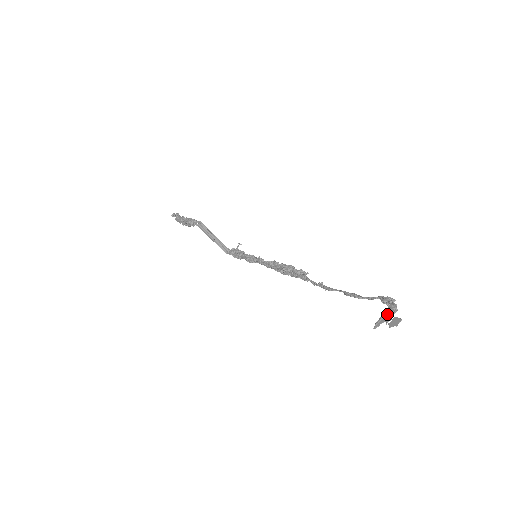
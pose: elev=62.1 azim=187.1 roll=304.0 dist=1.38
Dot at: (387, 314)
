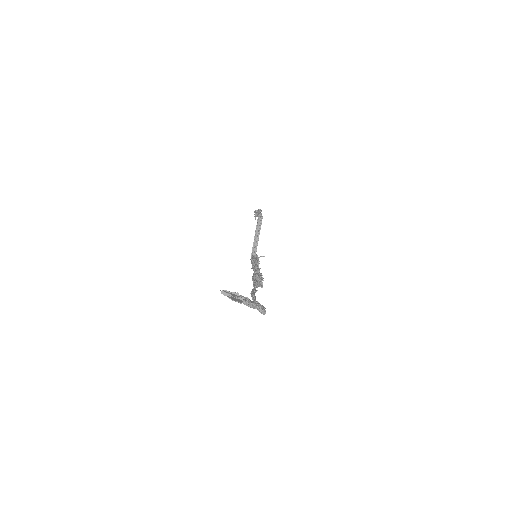
Dot at: (242, 297)
